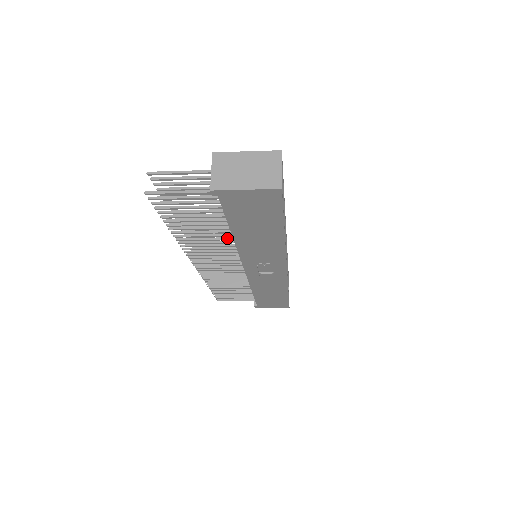
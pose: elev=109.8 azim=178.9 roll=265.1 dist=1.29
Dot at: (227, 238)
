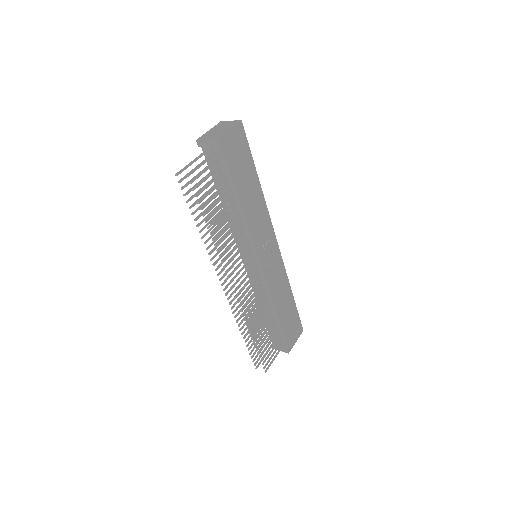
Dot at: (237, 221)
